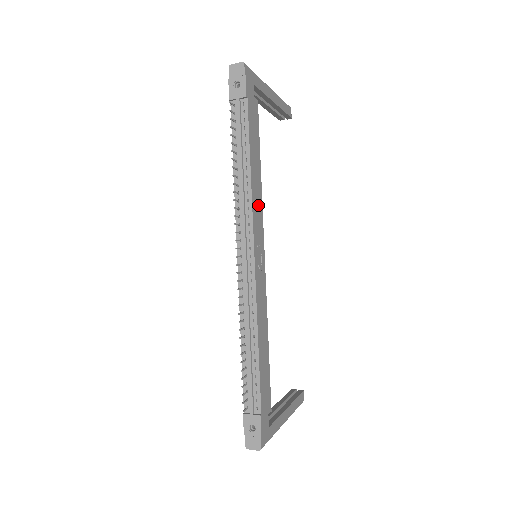
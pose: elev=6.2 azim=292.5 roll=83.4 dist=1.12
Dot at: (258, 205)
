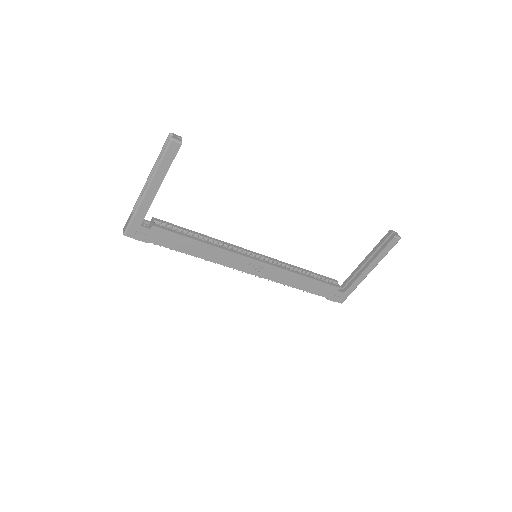
Dot at: (223, 256)
